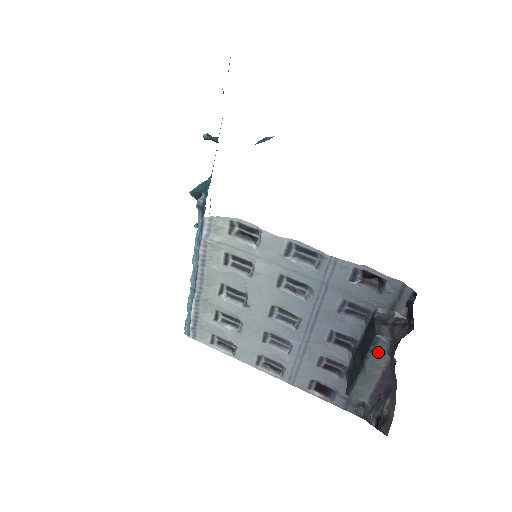
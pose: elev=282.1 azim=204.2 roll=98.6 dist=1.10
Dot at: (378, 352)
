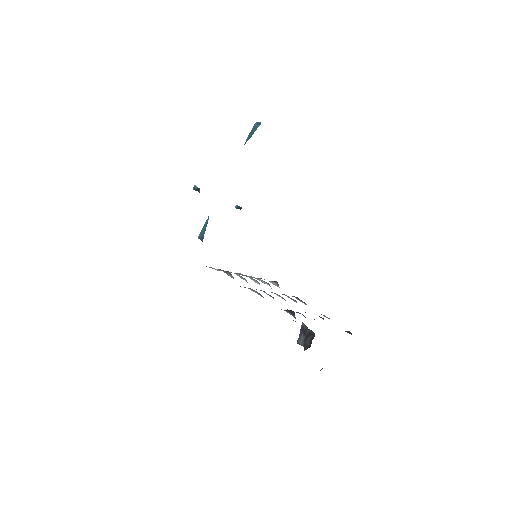
Dot at: occluded
